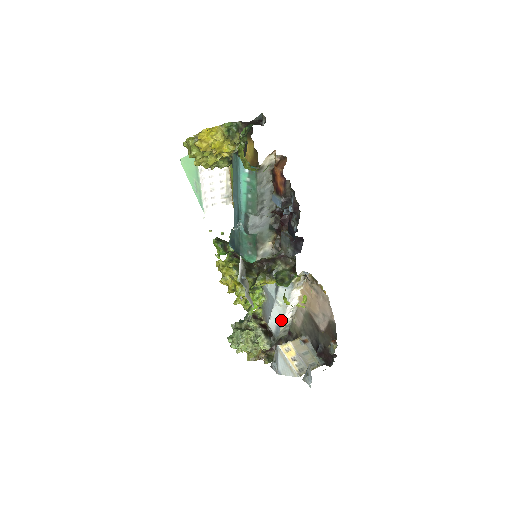
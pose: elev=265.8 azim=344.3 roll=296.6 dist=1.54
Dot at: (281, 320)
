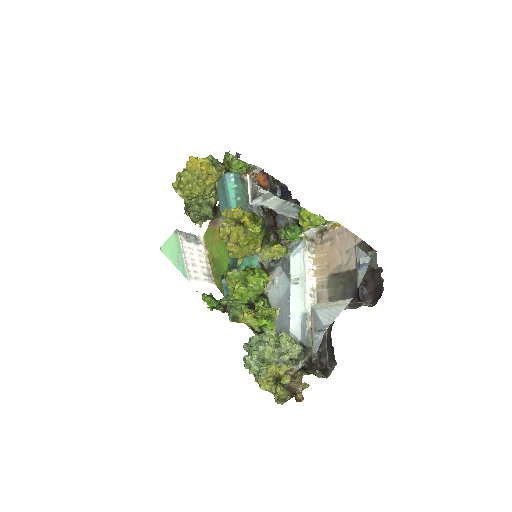
Dot at: (304, 307)
